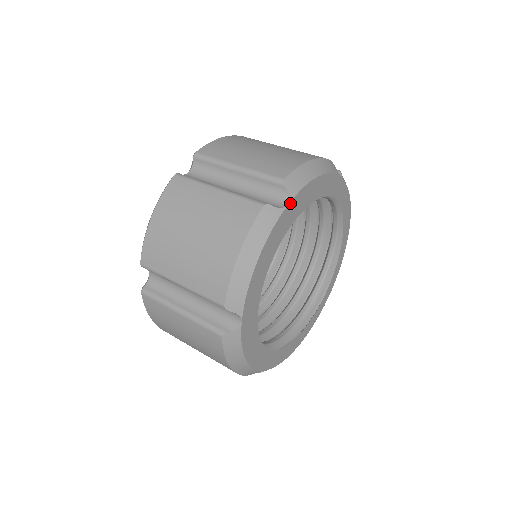
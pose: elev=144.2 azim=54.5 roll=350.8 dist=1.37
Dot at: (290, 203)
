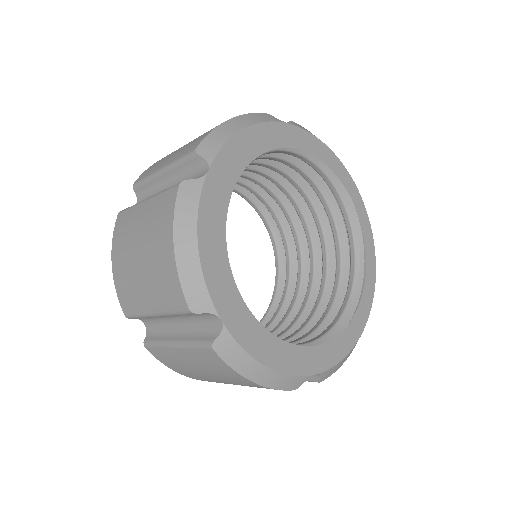
Dot at: (211, 168)
